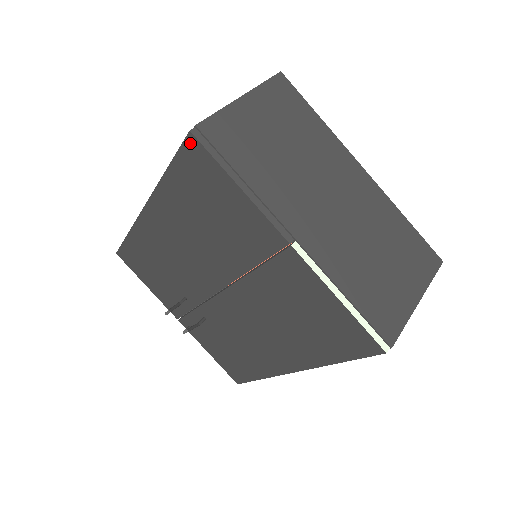
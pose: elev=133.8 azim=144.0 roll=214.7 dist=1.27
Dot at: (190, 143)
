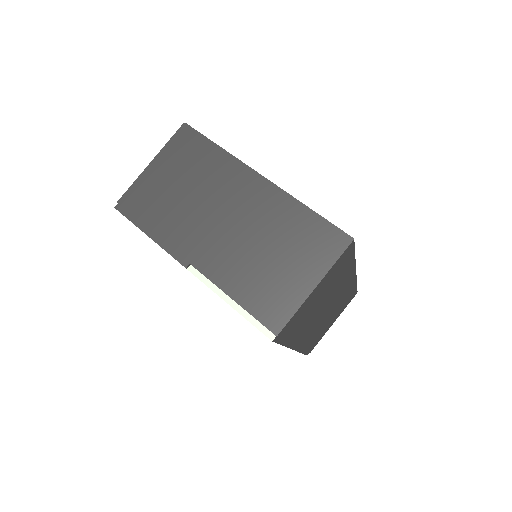
Dot at: occluded
